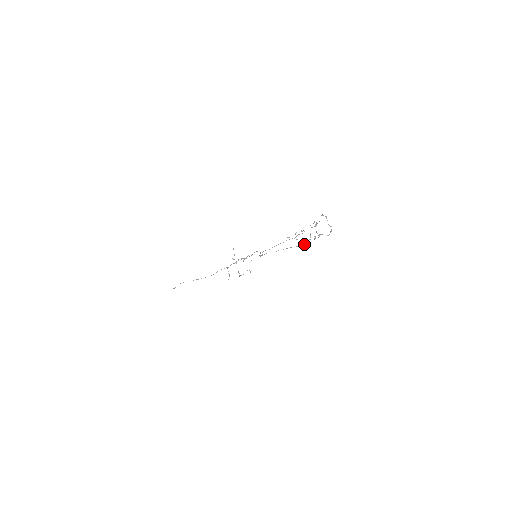
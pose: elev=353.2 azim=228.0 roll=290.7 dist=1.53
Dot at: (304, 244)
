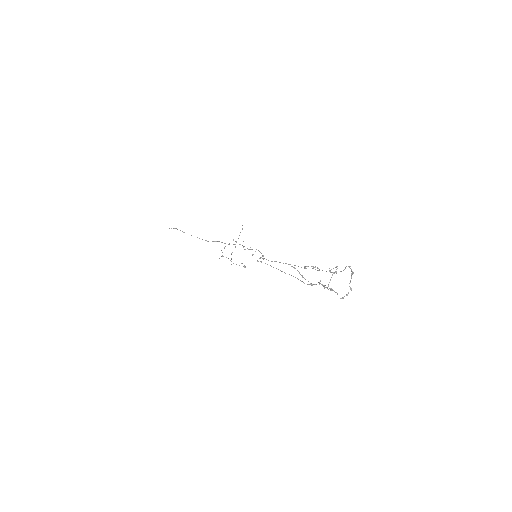
Dot at: occluded
